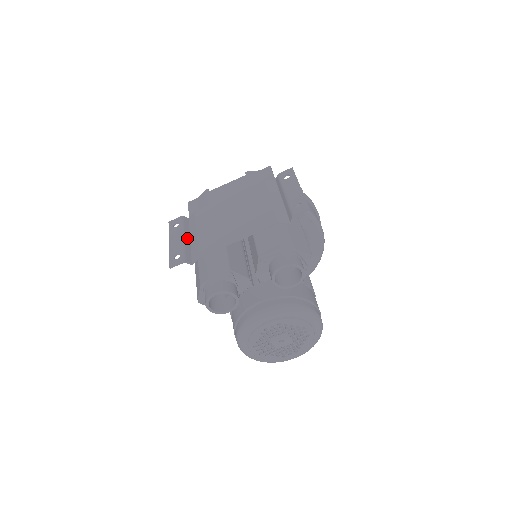
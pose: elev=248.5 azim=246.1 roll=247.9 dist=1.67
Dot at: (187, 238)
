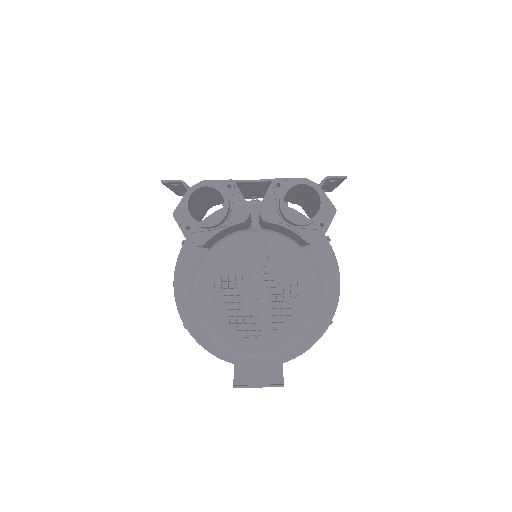
Dot at: occluded
